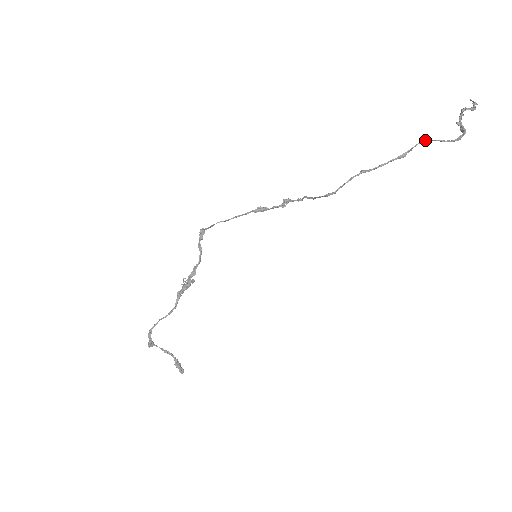
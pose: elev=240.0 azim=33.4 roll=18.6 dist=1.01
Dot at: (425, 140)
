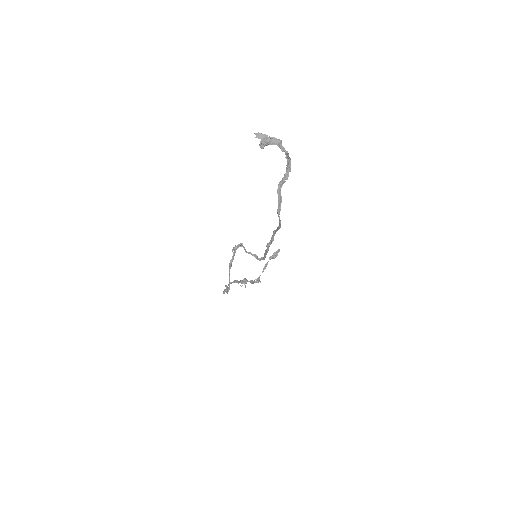
Dot at: (279, 210)
